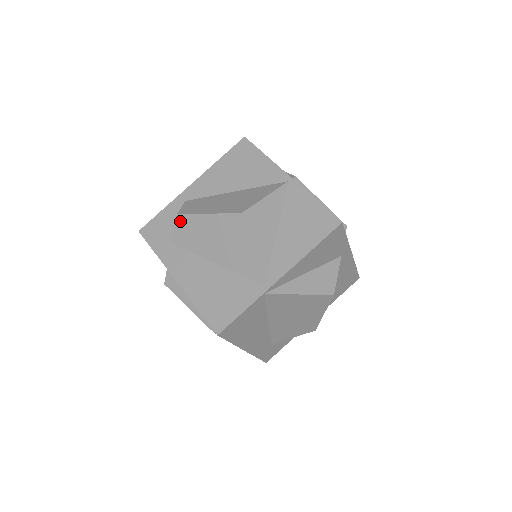
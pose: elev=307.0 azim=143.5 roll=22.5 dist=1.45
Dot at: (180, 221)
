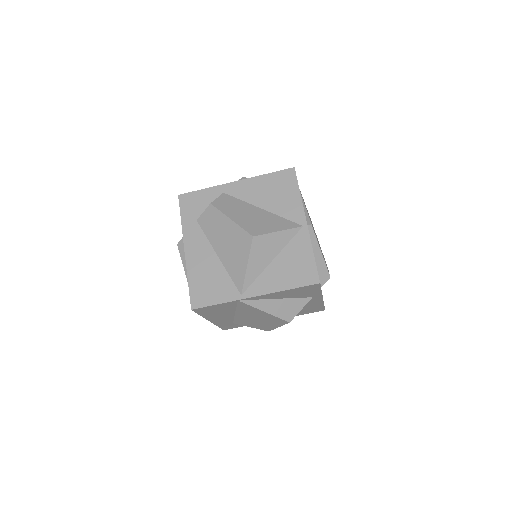
Dot at: (210, 210)
